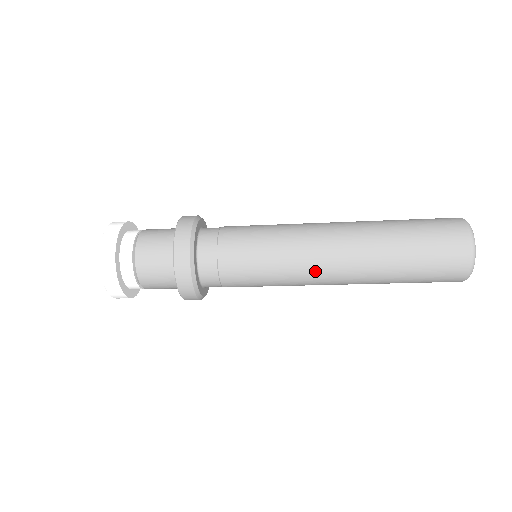
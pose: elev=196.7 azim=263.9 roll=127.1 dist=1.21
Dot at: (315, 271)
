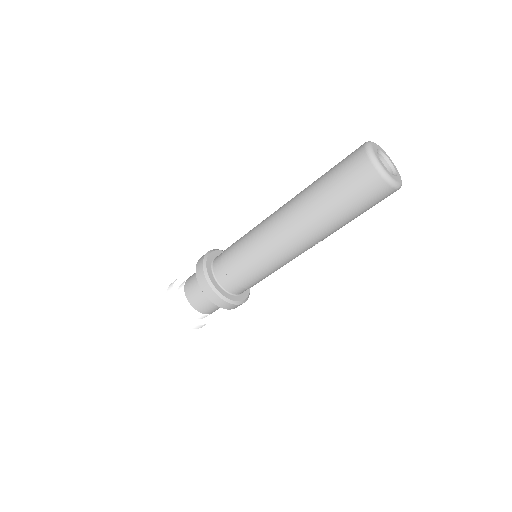
Dot at: (280, 242)
